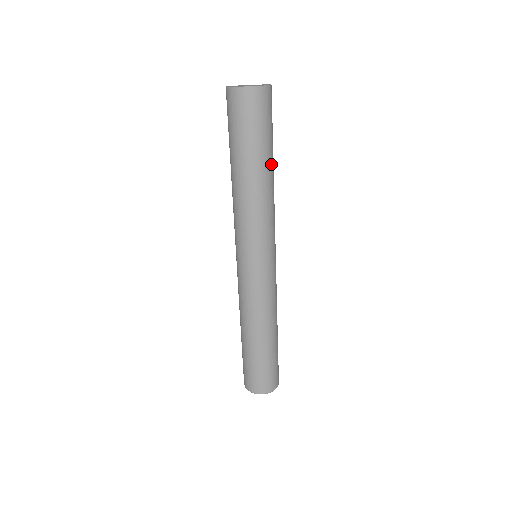
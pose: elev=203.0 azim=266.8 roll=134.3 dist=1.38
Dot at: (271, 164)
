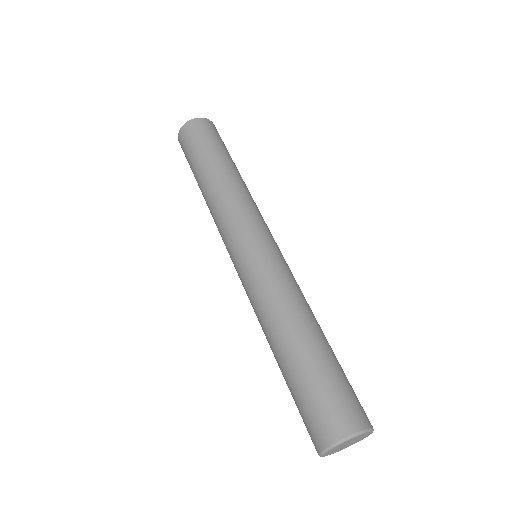
Dot at: (231, 164)
